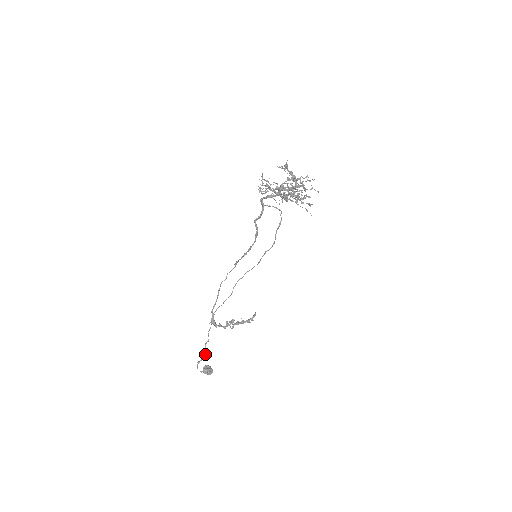
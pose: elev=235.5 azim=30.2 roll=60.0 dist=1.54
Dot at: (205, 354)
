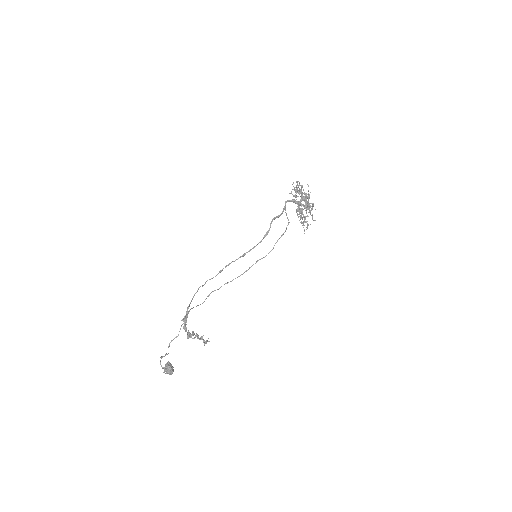
Dot at: (166, 353)
